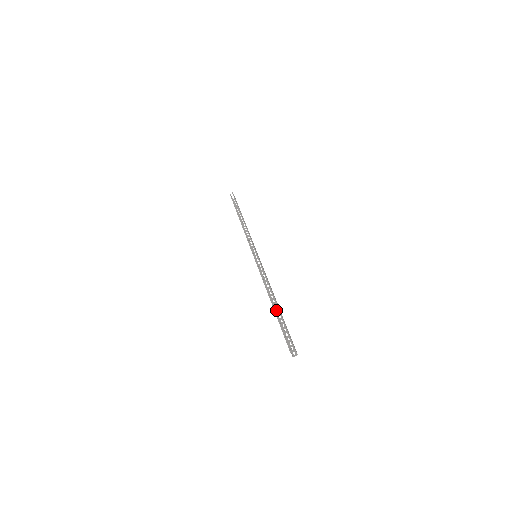
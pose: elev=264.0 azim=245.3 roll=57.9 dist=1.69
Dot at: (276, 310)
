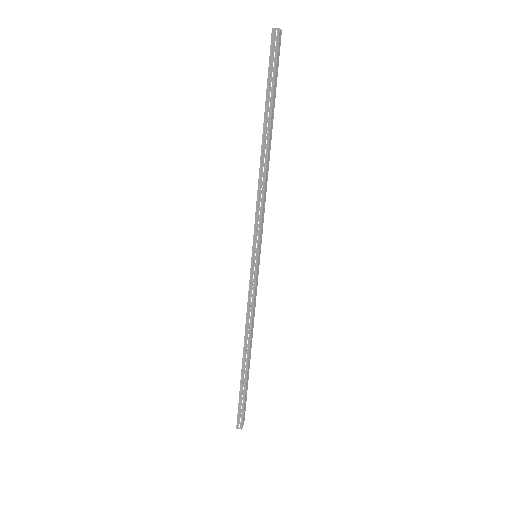
Dot at: (265, 130)
